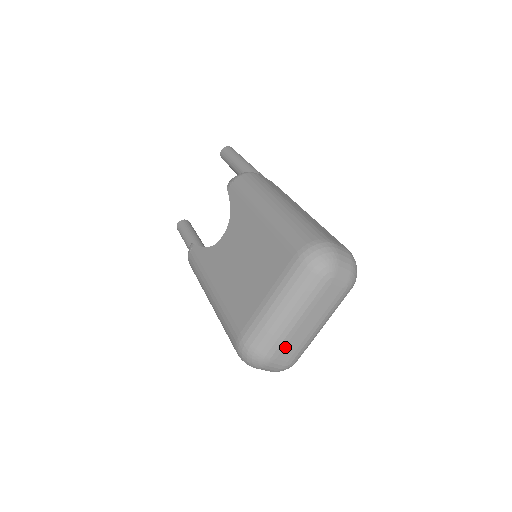
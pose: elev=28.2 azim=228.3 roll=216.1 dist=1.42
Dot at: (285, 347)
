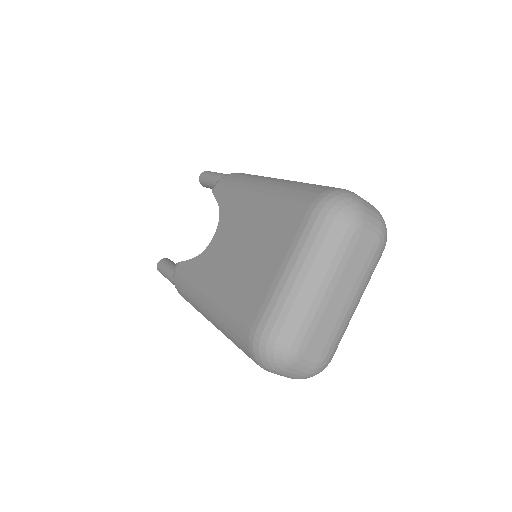
Dot at: (315, 331)
